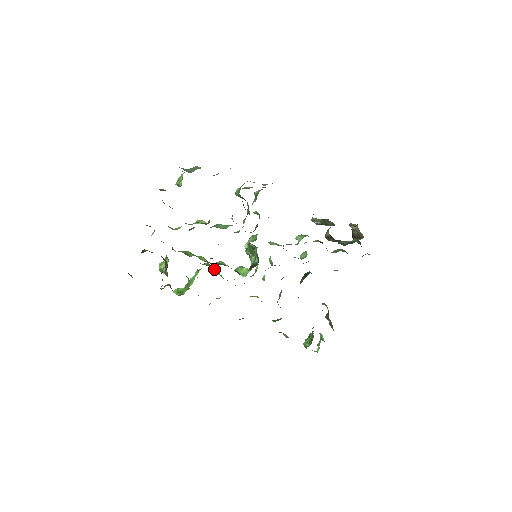
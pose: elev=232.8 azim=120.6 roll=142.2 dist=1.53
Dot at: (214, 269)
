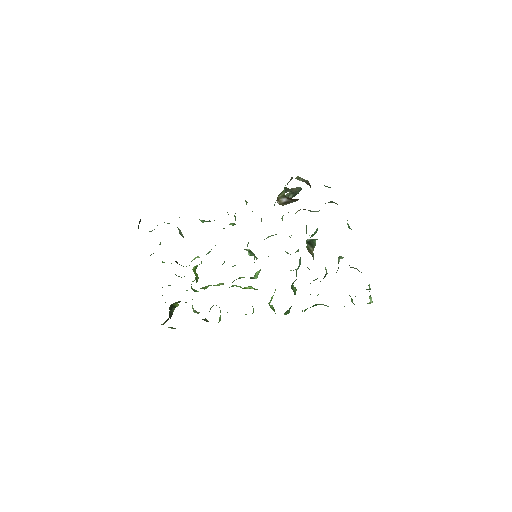
Dot at: (245, 287)
